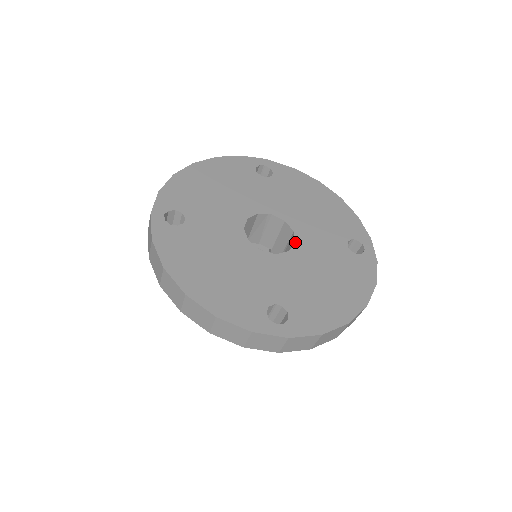
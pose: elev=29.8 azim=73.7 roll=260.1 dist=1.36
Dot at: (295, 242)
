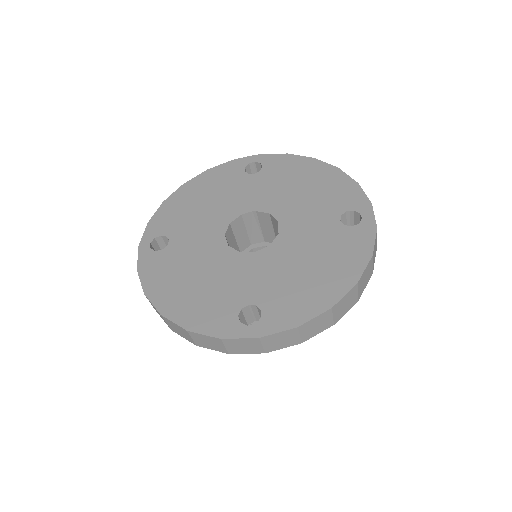
Dot at: occluded
